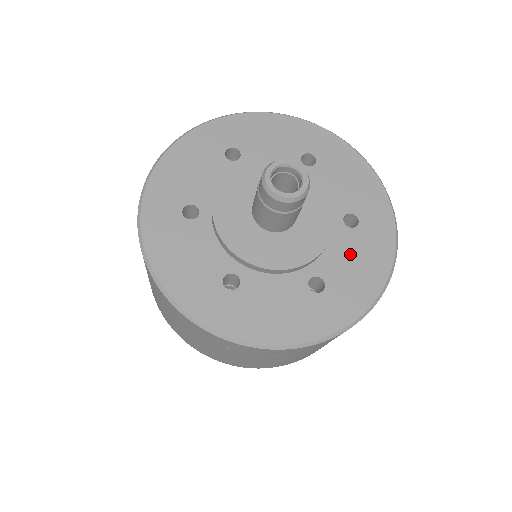
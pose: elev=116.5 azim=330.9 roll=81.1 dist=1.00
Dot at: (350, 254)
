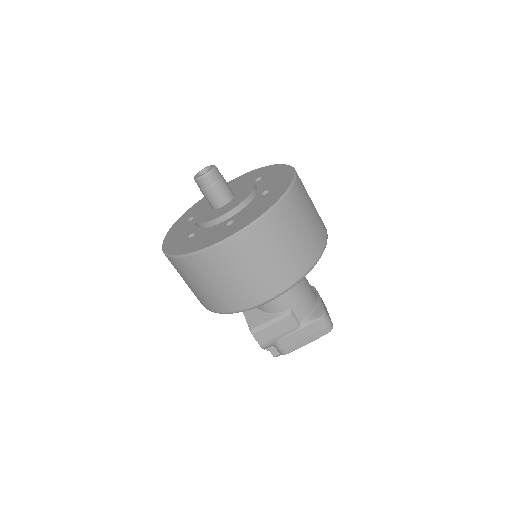
Dot at: (269, 180)
